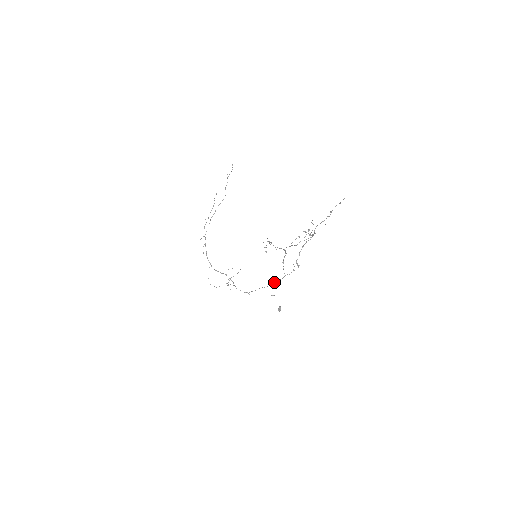
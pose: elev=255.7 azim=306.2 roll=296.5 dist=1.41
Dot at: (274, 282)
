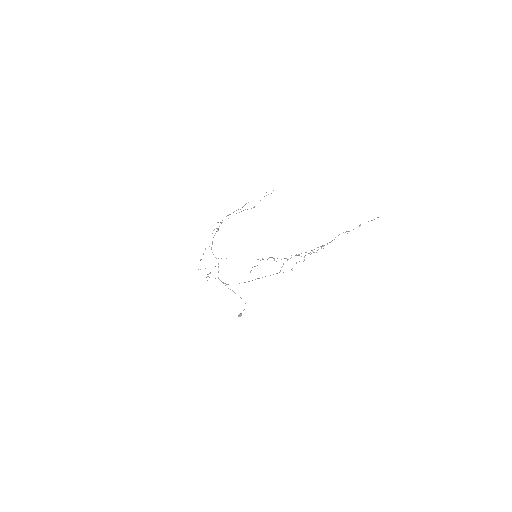
Dot at: occluded
